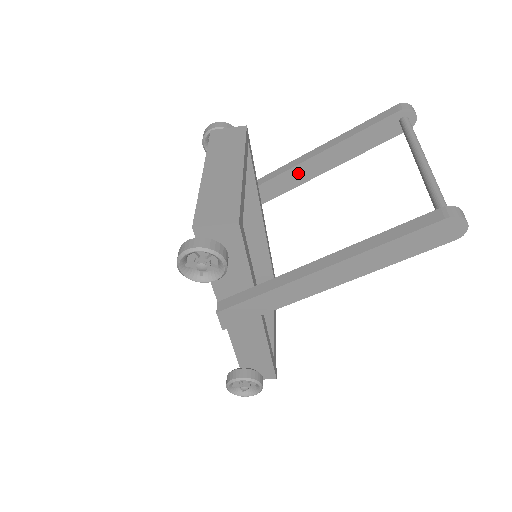
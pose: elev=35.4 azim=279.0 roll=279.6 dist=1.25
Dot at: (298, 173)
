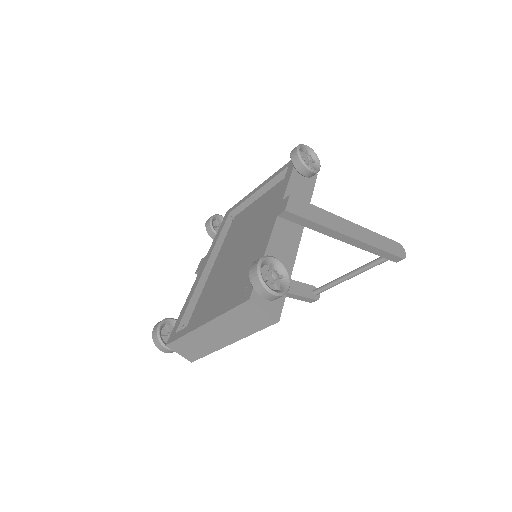
Dot at: occluded
